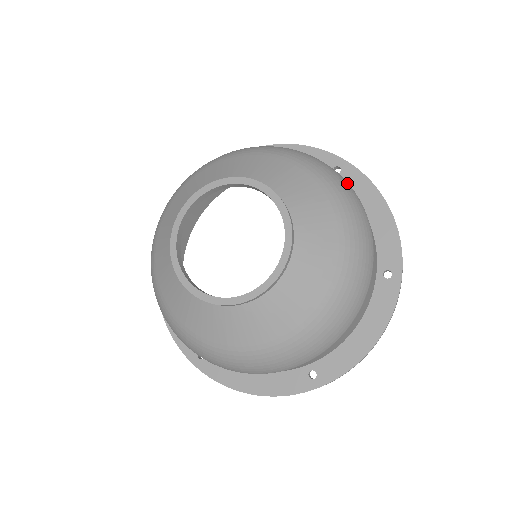
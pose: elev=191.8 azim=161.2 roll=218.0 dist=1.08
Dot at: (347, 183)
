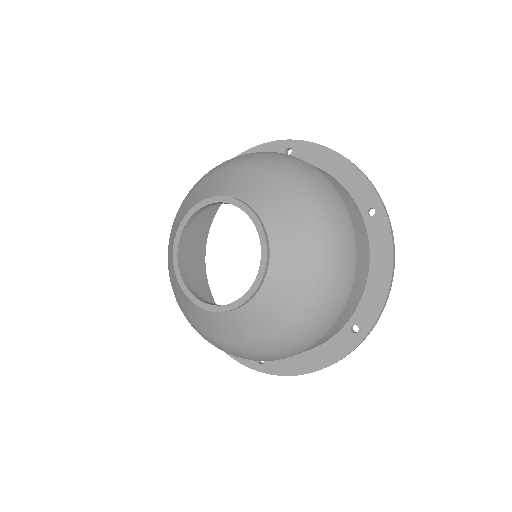
Dot at: (293, 157)
